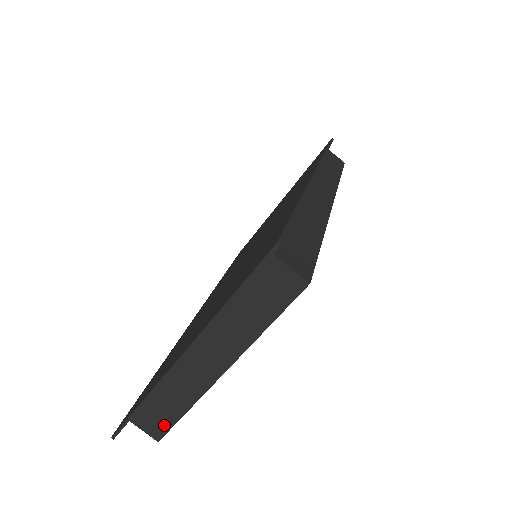
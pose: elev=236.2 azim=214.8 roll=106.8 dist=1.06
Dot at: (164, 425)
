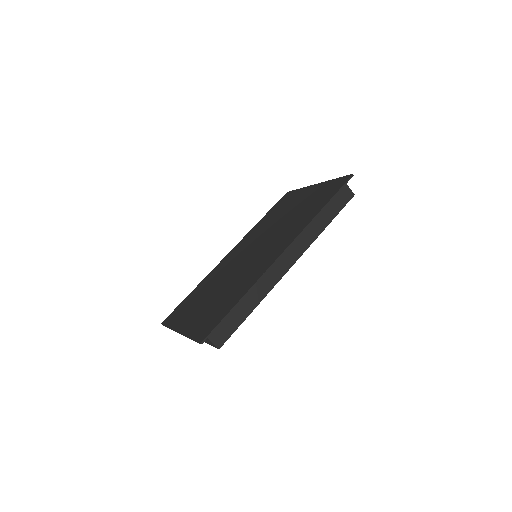
Dot at: occluded
